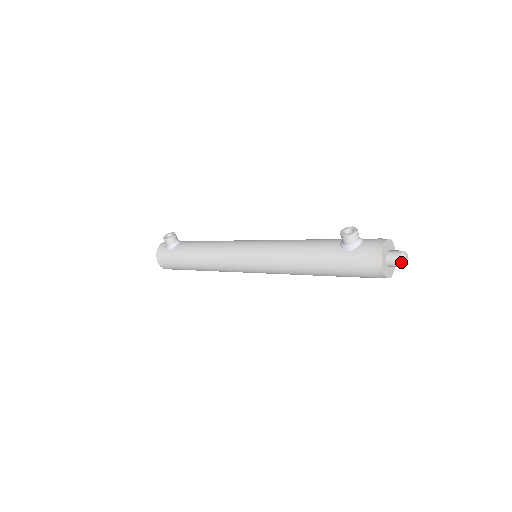
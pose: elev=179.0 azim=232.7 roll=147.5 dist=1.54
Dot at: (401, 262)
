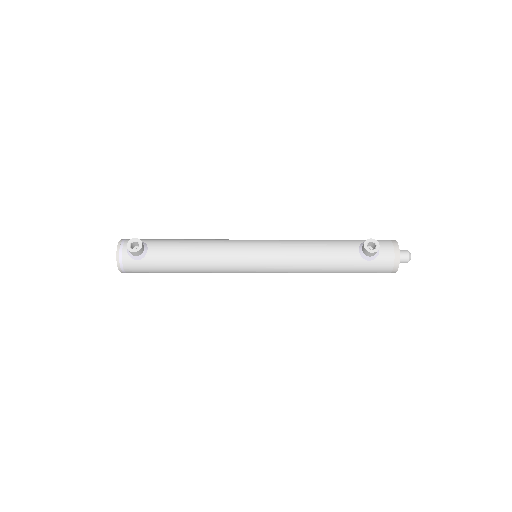
Dot at: occluded
